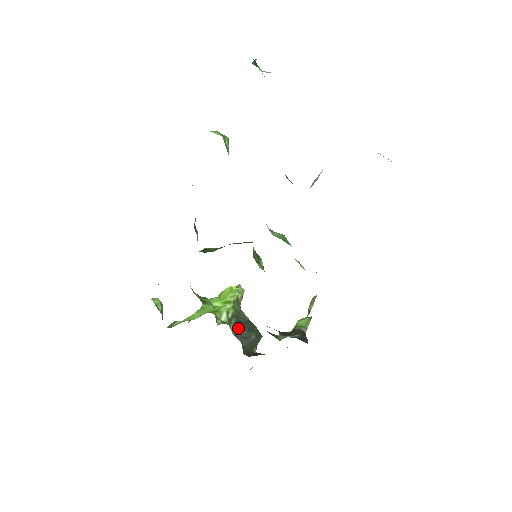
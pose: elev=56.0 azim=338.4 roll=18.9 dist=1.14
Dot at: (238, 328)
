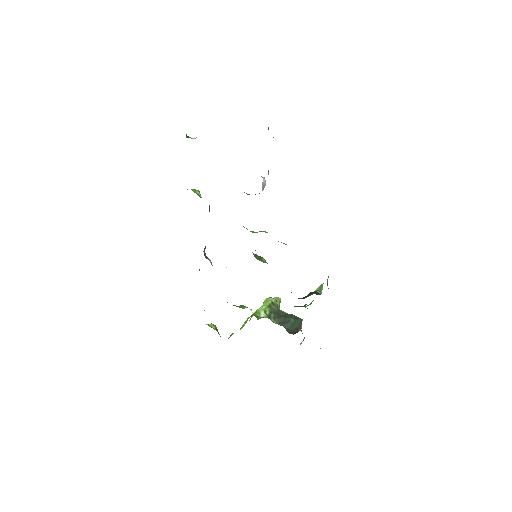
Dot at: (278, 319)
